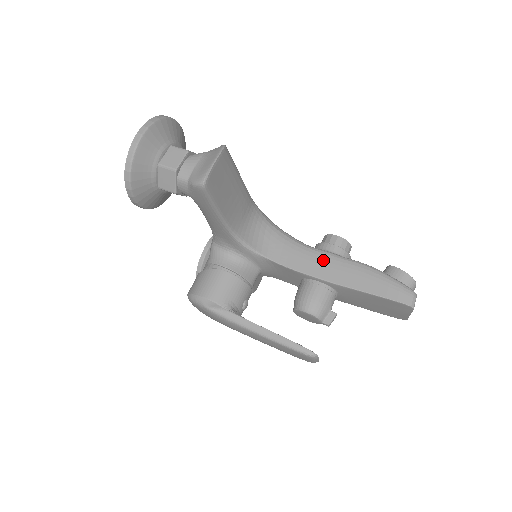
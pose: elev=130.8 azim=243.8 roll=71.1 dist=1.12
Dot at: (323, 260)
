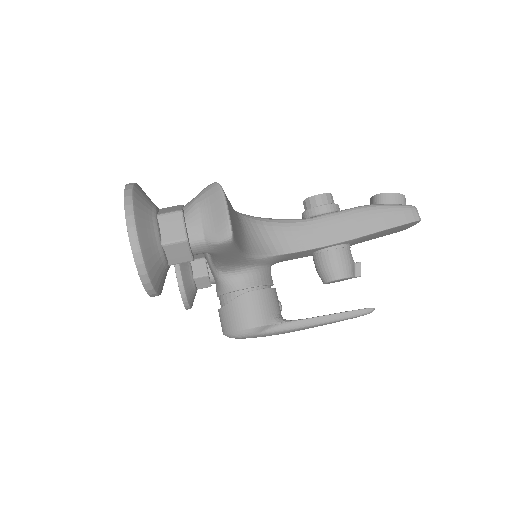
Dot at: (327, 225)
